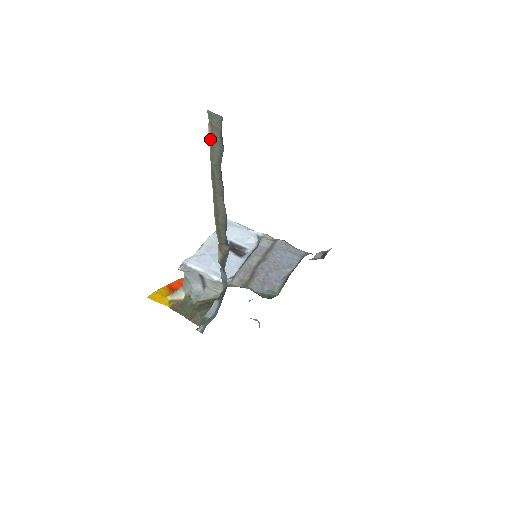
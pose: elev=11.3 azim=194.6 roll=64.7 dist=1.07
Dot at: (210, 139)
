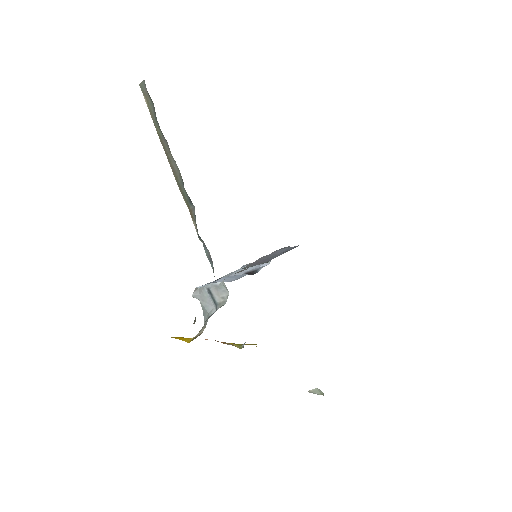
Dot at: (148, 107)
